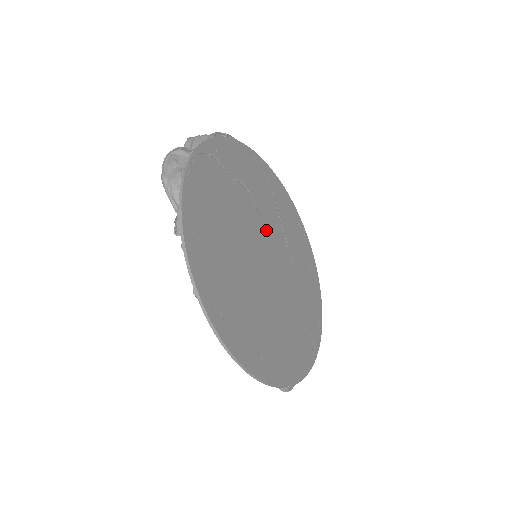
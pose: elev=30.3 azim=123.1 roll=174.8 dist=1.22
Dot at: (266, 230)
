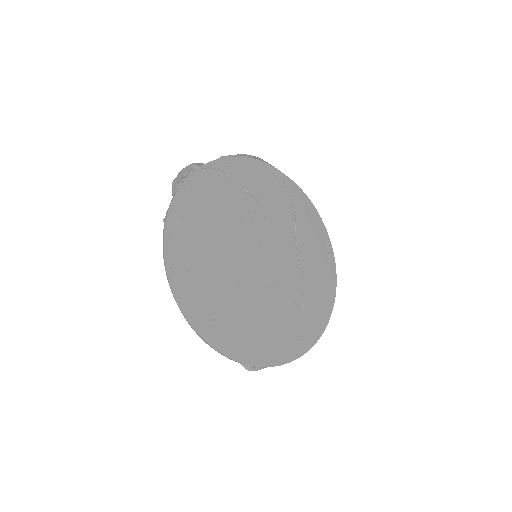
Dot at: (271, 236)
